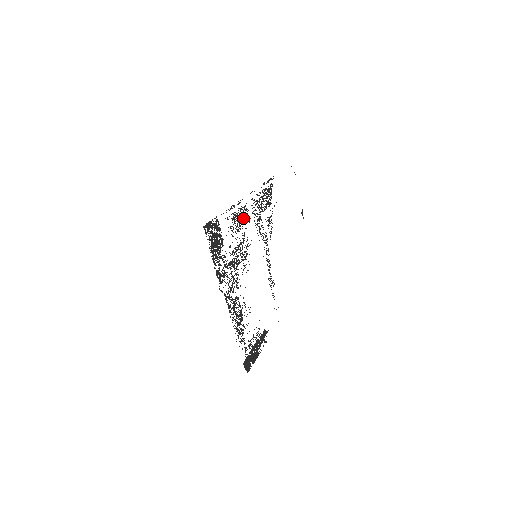
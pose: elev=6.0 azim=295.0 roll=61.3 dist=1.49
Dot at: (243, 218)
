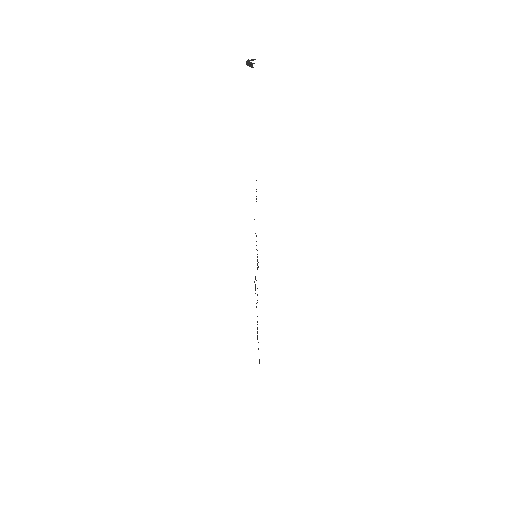
Dot at: occluded
